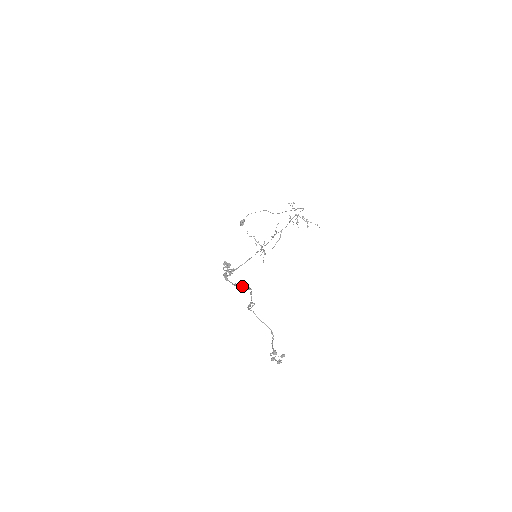
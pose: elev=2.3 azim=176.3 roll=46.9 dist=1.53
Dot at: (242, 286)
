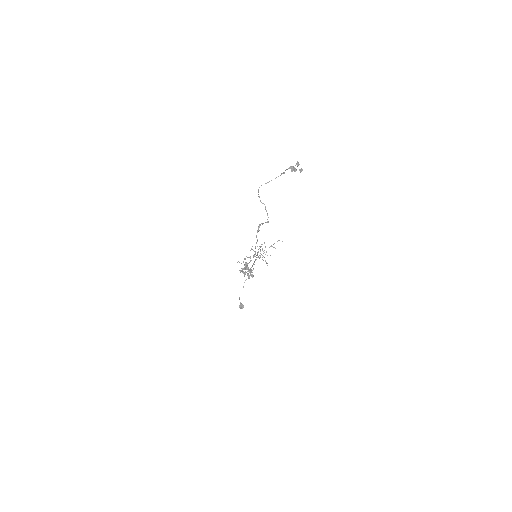
Dot at: (256, 237)
